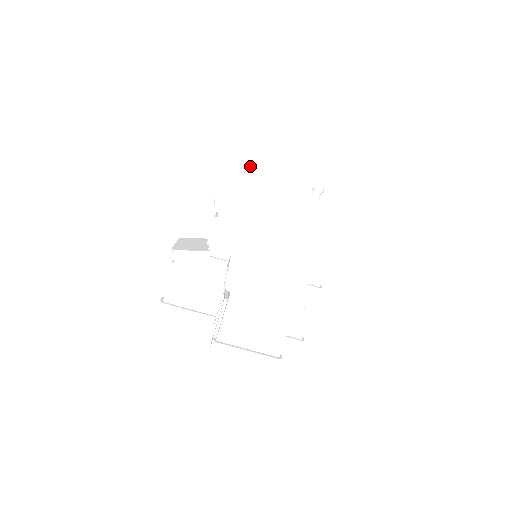
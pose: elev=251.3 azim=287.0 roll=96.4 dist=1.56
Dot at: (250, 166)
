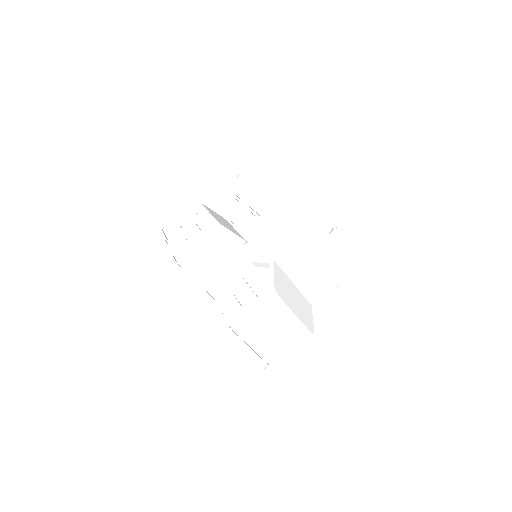
Dot at: (300, 182)
